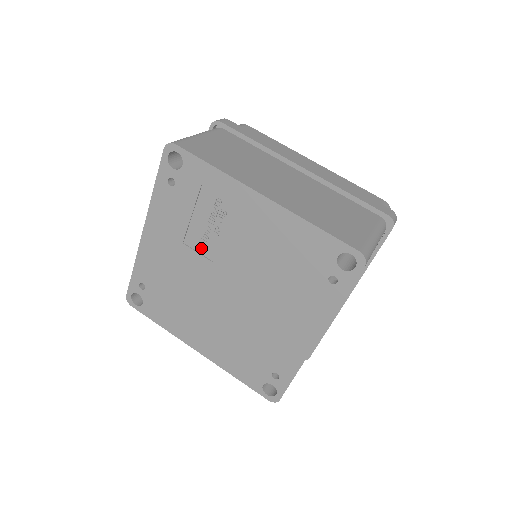
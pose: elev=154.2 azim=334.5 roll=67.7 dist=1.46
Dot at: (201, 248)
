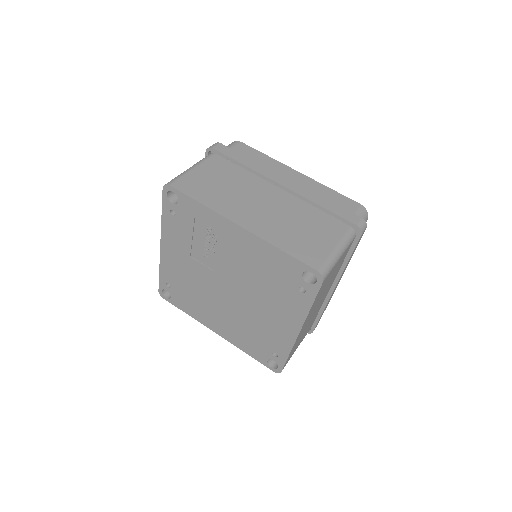
Dot at: (204, 261)
